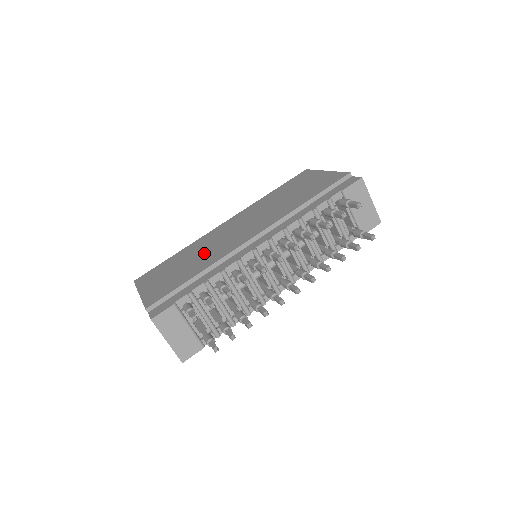
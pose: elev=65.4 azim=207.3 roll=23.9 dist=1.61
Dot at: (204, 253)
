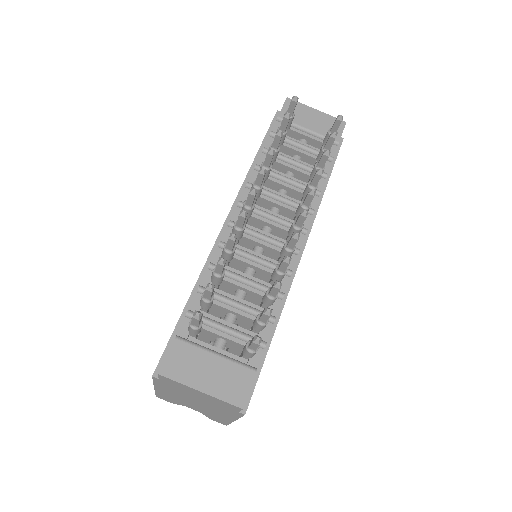
Dot at: occluded
